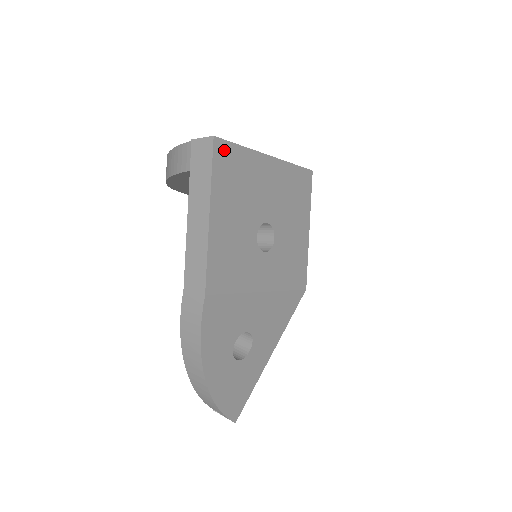
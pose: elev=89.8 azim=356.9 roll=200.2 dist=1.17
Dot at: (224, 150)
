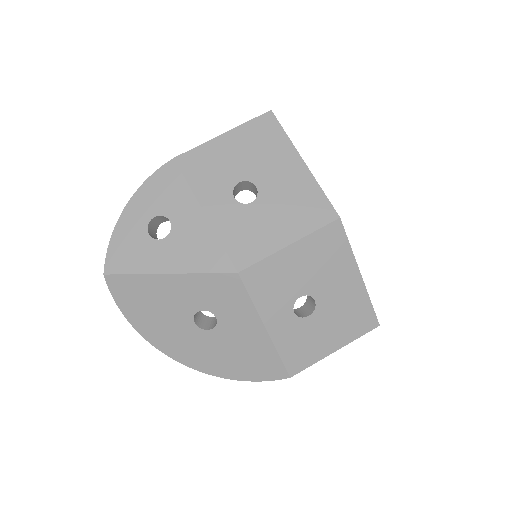
Dot at: (270, 122)
